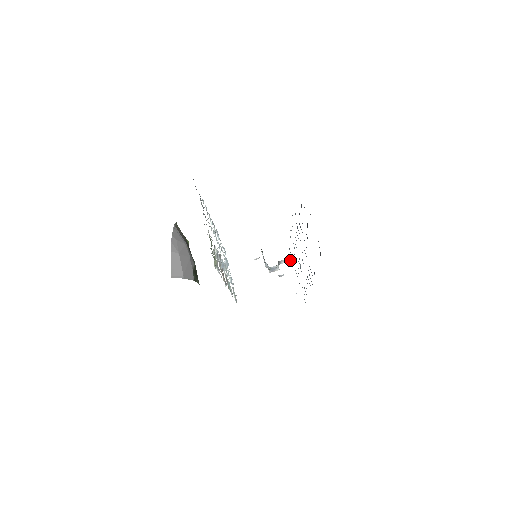
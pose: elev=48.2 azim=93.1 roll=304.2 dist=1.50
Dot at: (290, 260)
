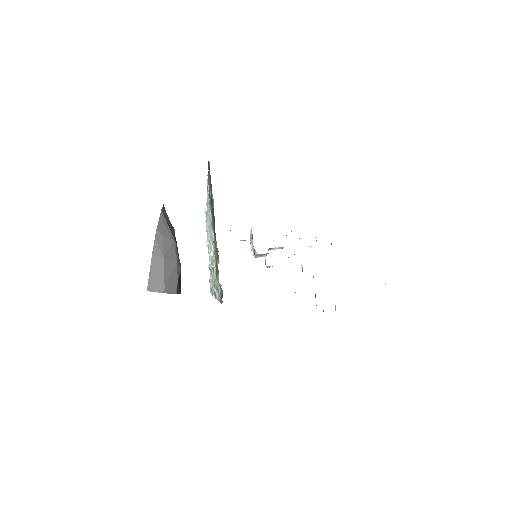
Dot at: (282, 248)
